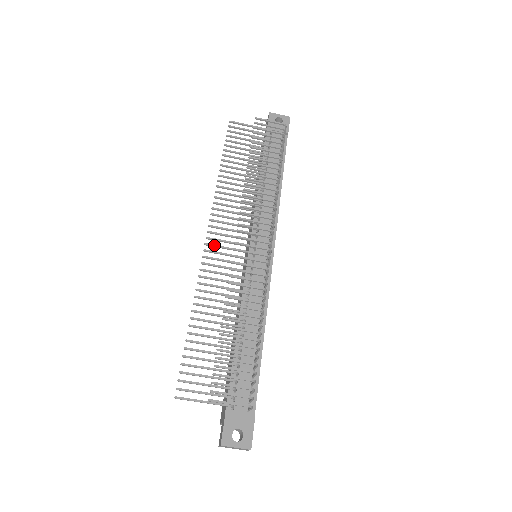
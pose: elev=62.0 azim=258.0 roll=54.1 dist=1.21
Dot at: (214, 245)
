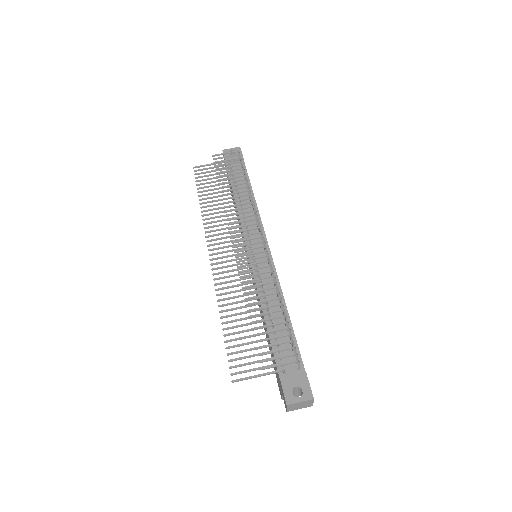
Dot at: (218, 258)
